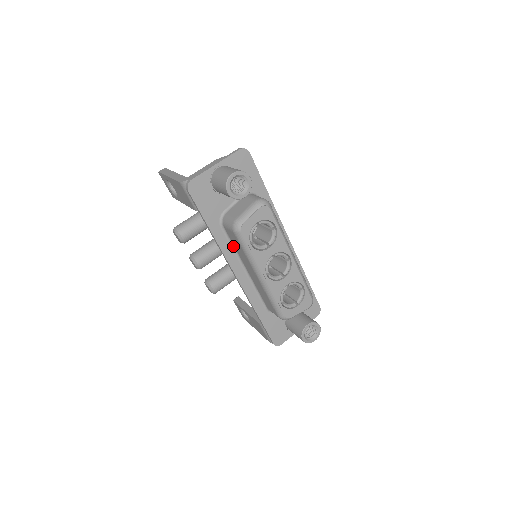
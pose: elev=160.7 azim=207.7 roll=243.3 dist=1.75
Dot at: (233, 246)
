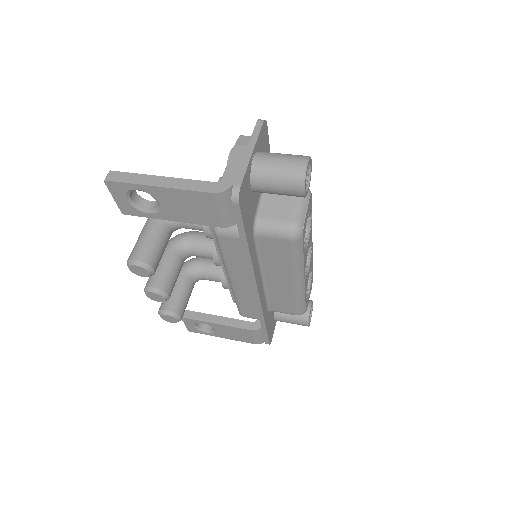
Dot at: (259, 256)
